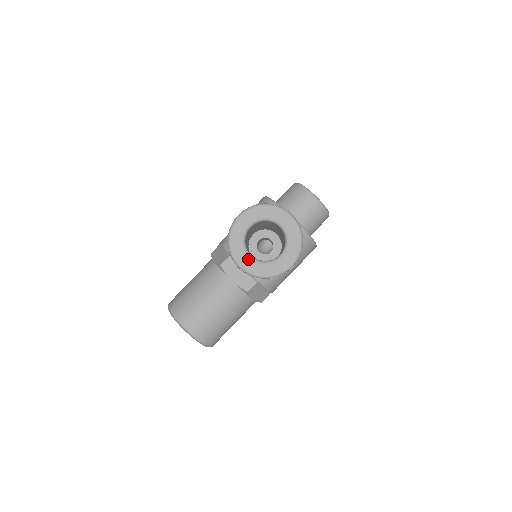
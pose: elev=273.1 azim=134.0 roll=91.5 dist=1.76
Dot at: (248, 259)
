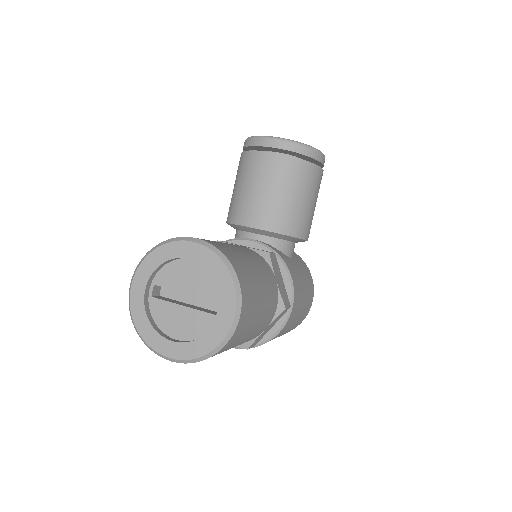
Dot at: occluded
